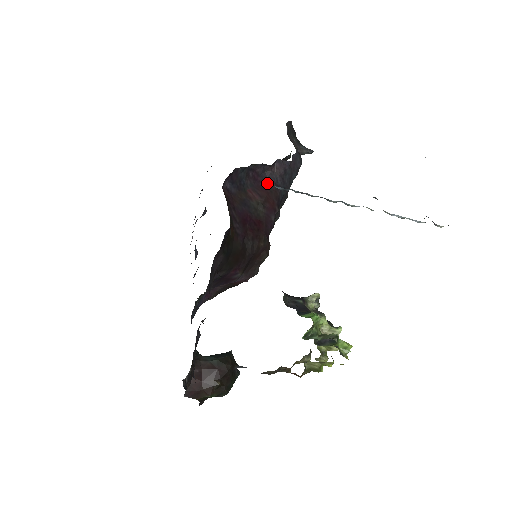
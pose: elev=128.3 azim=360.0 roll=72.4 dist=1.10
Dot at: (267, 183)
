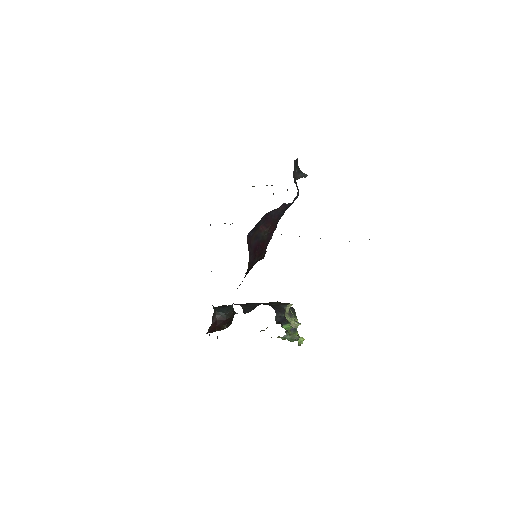
Dot at: (273, 217)
